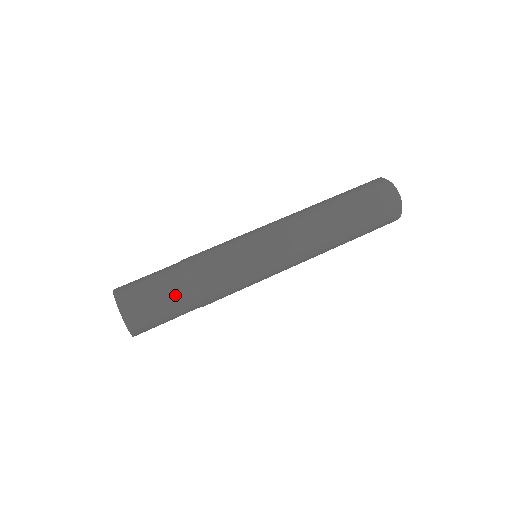
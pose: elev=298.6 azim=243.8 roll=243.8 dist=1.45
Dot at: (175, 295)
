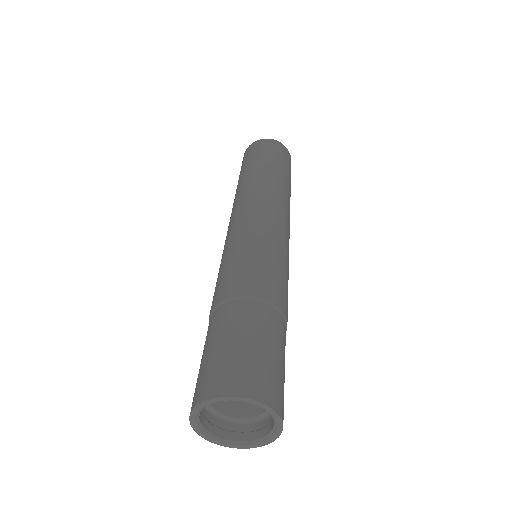
Dot at: (253, 321)
